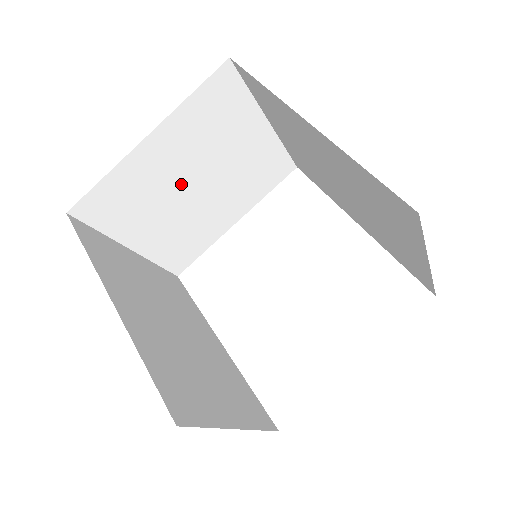
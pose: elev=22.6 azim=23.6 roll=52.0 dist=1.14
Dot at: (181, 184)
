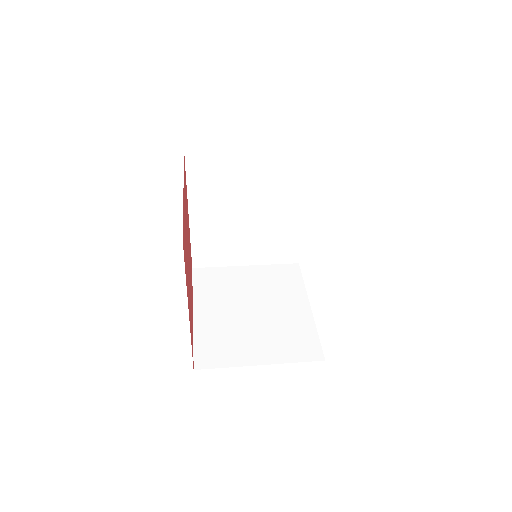
Dot at: occluded
